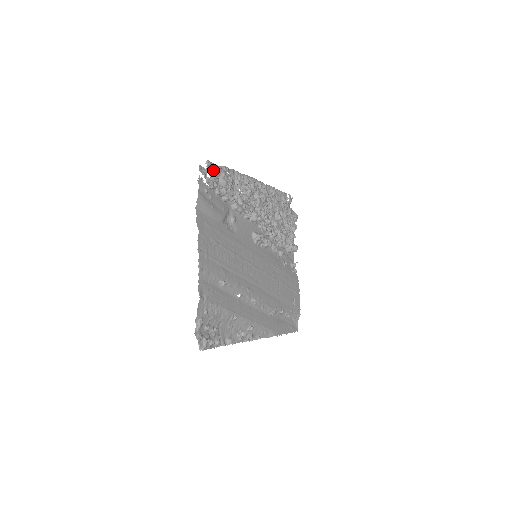
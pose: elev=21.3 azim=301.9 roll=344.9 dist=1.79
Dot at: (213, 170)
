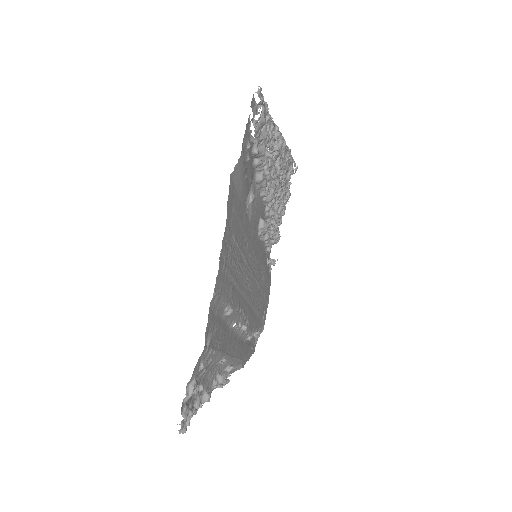
Dot at: (264, 109)
